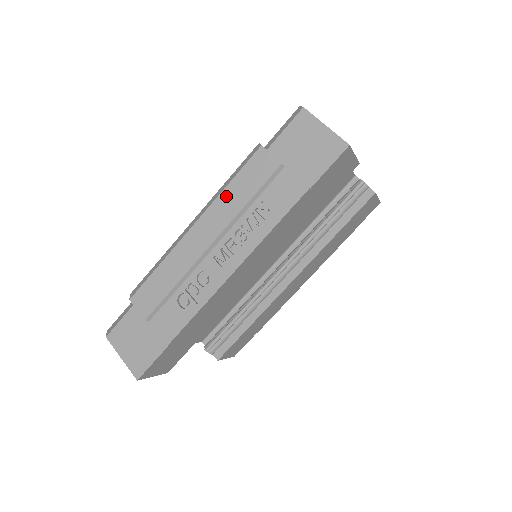
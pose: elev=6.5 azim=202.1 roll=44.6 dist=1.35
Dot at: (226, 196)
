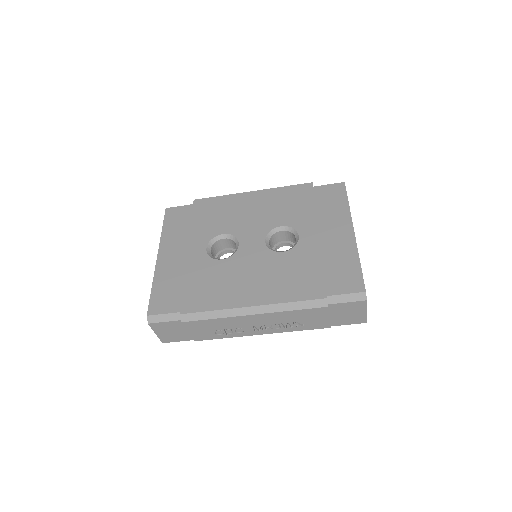
Dot at: (286, 314)
